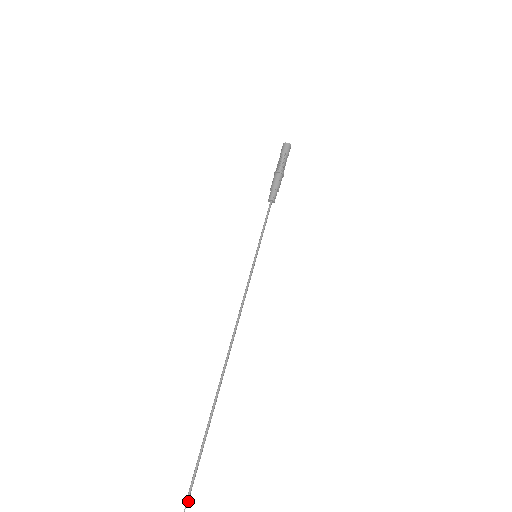
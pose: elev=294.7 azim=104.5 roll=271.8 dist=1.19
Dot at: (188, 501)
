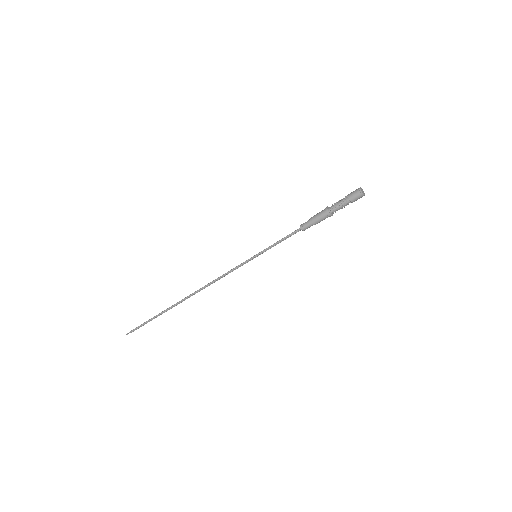
Dot at: occluded
